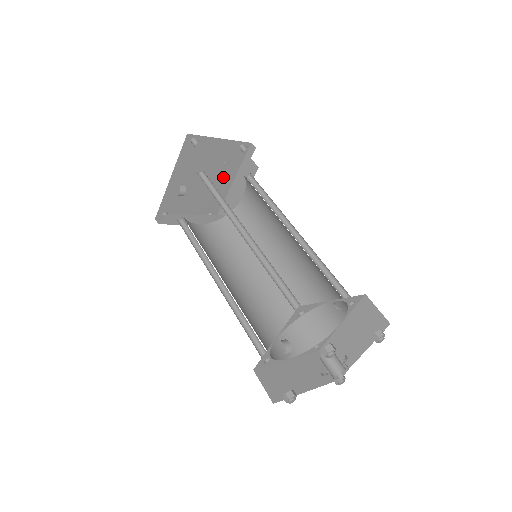
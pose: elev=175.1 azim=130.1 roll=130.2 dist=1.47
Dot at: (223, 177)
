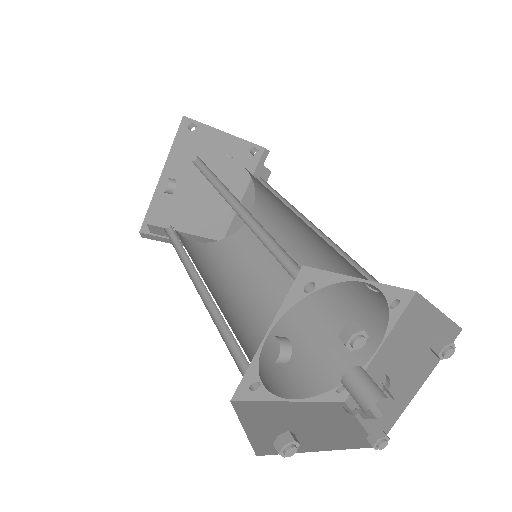
Dot at: (229, 190)
